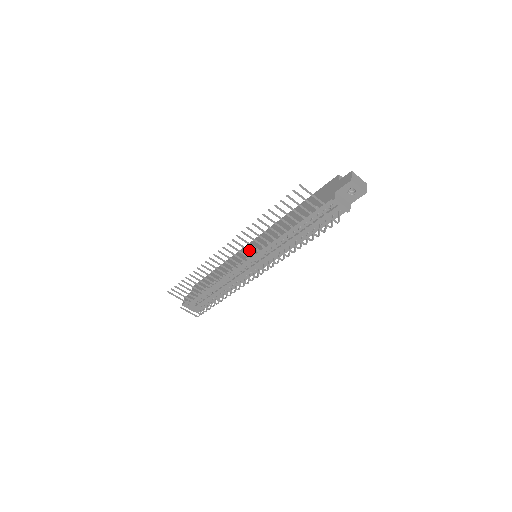
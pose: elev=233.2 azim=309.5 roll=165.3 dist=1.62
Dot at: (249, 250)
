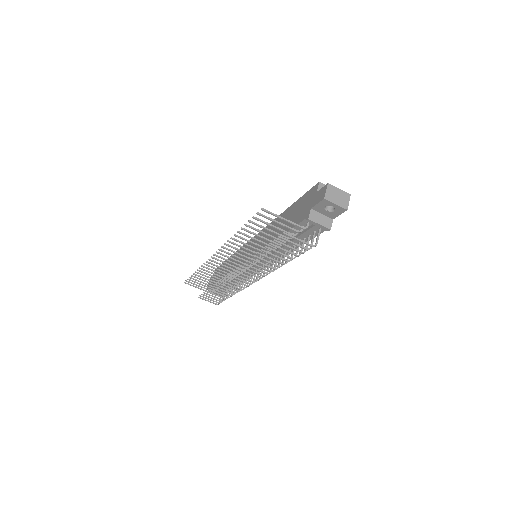
Dot at: (240, 258)
